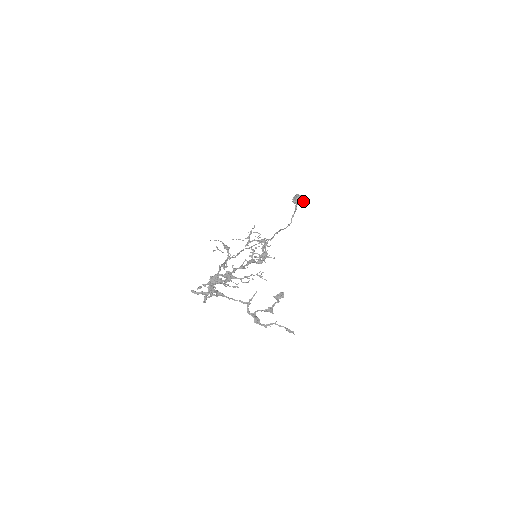
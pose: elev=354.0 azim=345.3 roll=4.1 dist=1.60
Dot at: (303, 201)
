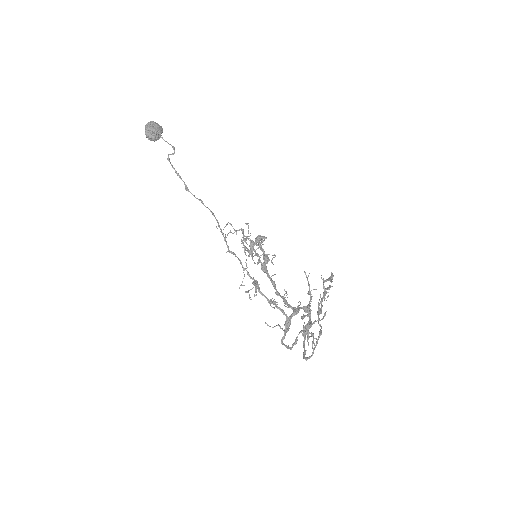
Dot at: (161, 131)
